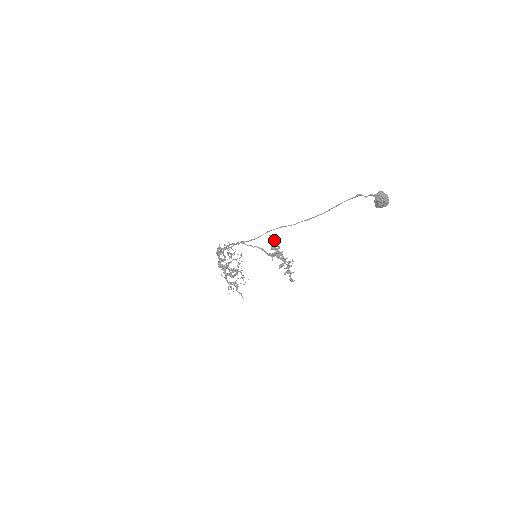
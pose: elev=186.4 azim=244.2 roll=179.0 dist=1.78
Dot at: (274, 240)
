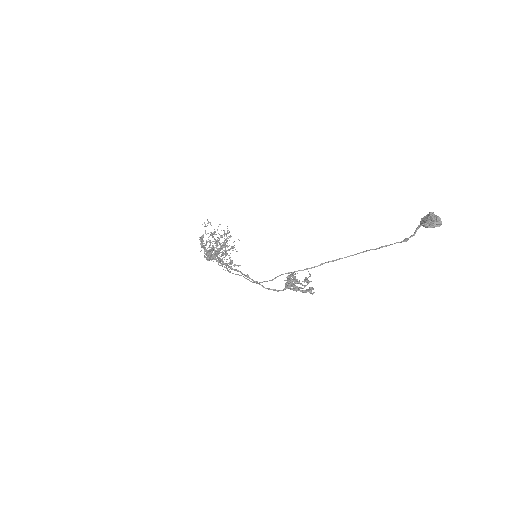
Dot at: (290, 280)
